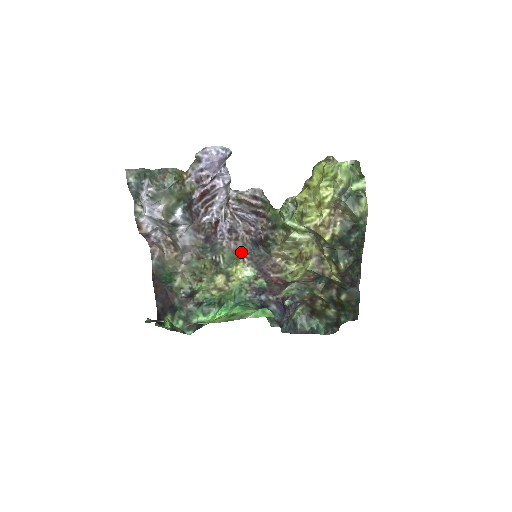
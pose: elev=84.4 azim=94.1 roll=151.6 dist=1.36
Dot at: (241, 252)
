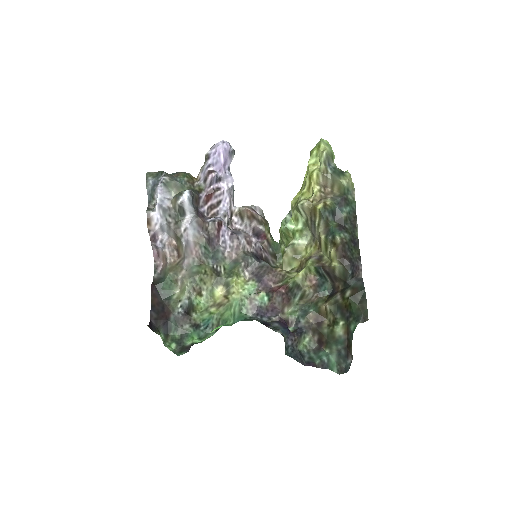
Dot at: (242, 261)
